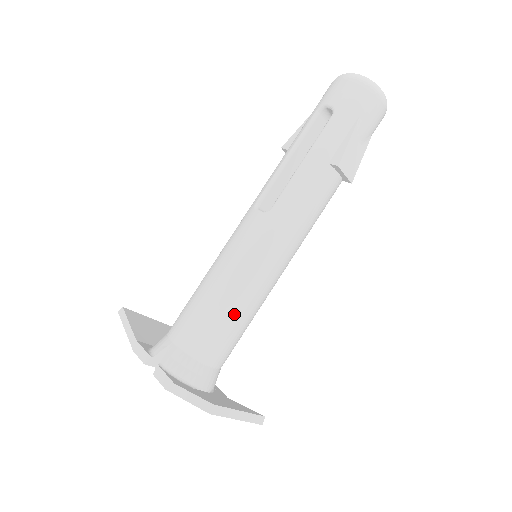
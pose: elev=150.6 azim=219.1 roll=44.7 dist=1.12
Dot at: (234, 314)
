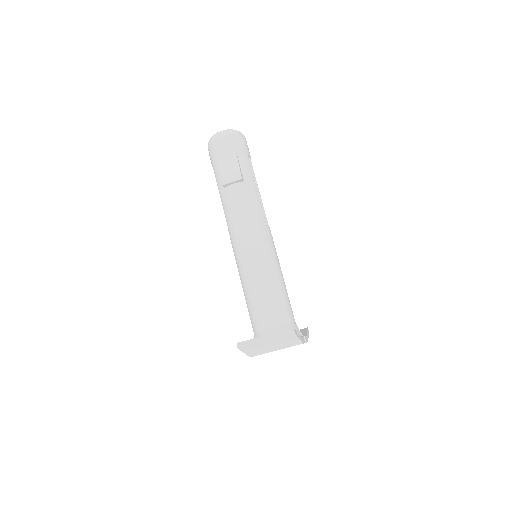
Dot at: (253, 293)
